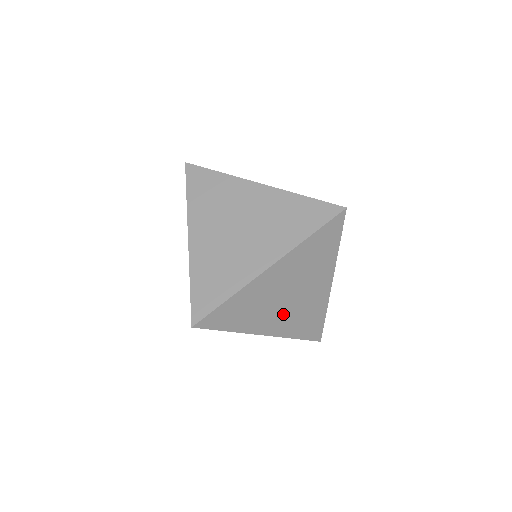
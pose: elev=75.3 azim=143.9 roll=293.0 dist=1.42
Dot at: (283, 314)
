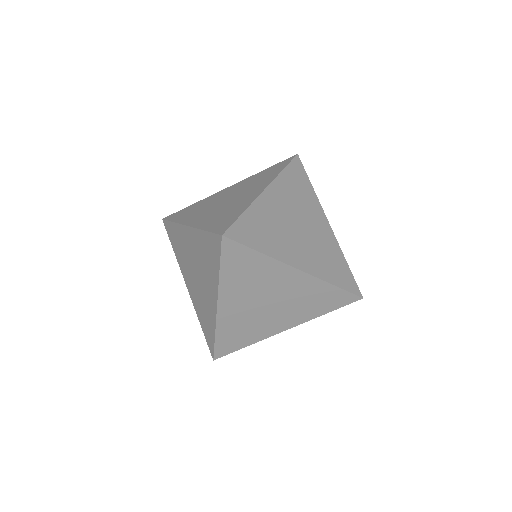
Dot at: occluded
